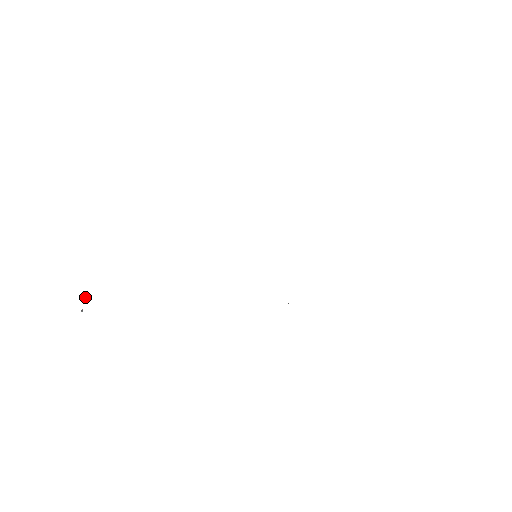
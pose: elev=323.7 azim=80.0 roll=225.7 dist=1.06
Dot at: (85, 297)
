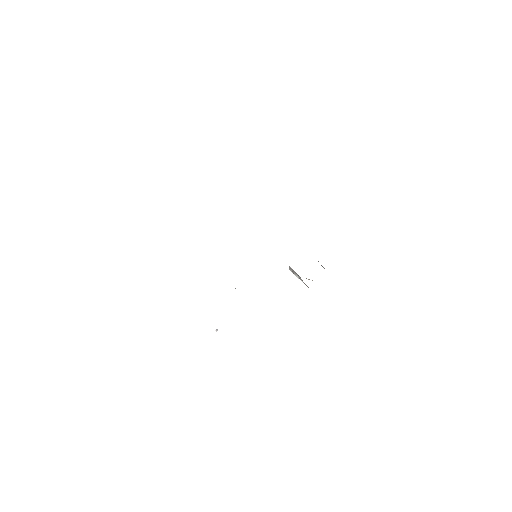
Dot at: occluded
